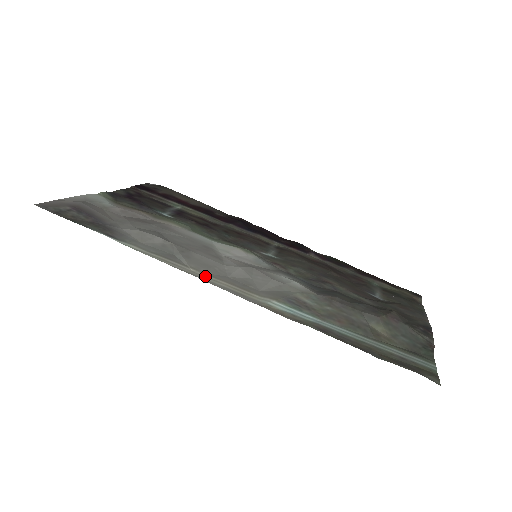
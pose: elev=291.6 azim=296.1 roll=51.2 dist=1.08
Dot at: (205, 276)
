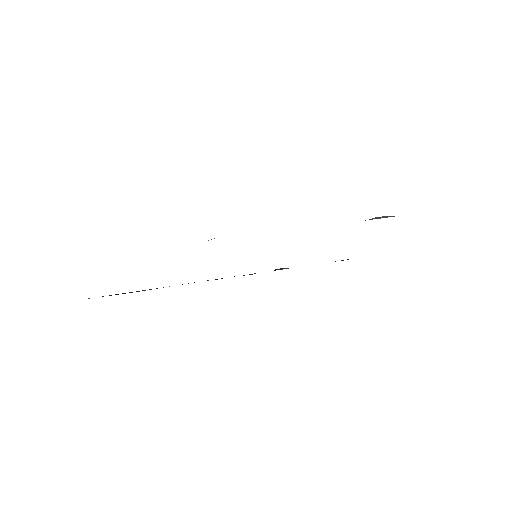
Dot at: occluded
